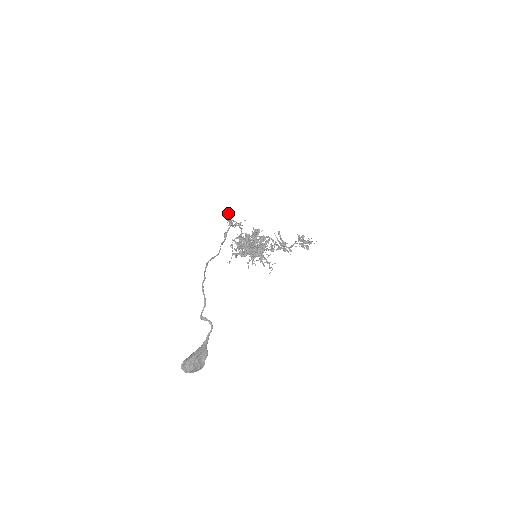
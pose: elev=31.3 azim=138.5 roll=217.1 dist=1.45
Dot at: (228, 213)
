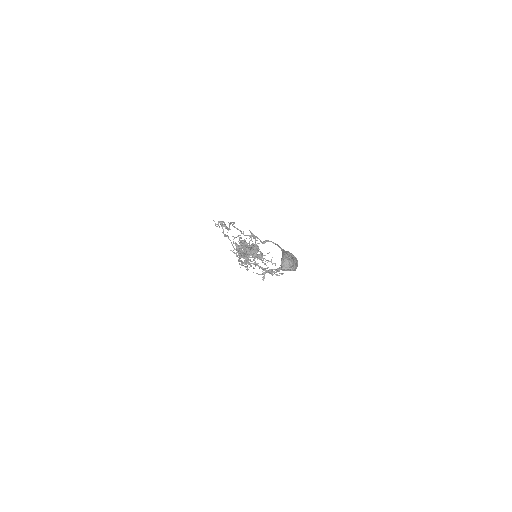
Dot at: occluded
